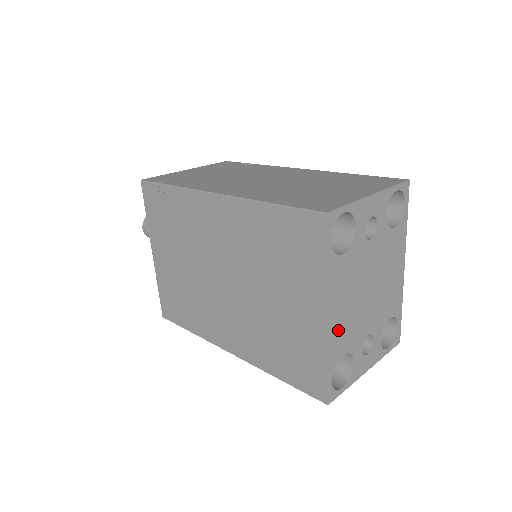
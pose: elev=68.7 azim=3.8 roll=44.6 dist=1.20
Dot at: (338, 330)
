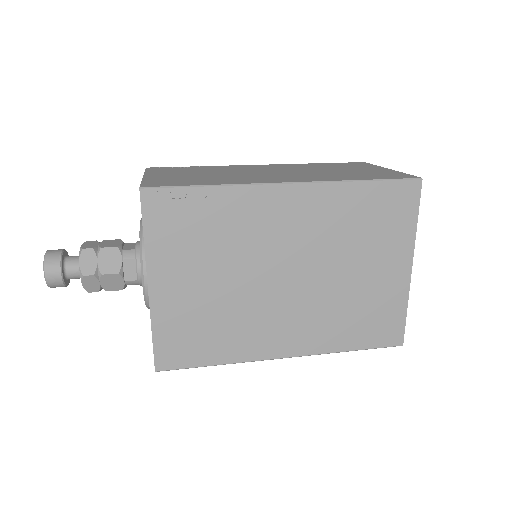
Dot at: occluded
